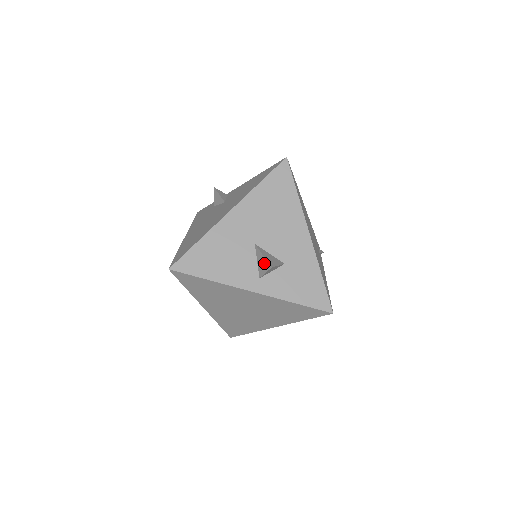
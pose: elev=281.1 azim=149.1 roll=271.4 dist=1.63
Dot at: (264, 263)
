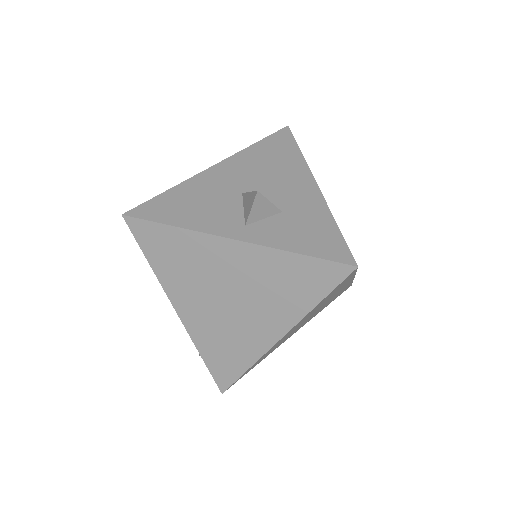
Dot at: (250, 198)
